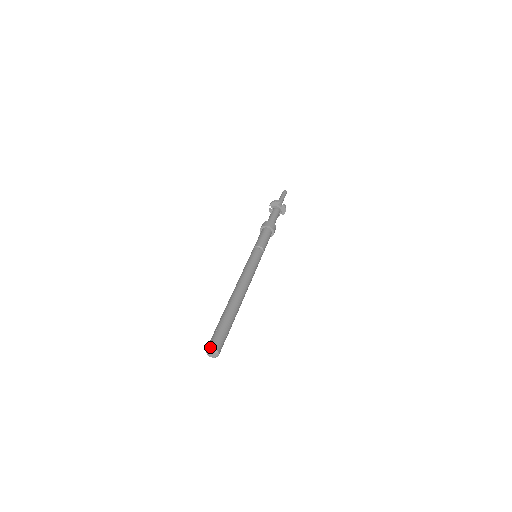
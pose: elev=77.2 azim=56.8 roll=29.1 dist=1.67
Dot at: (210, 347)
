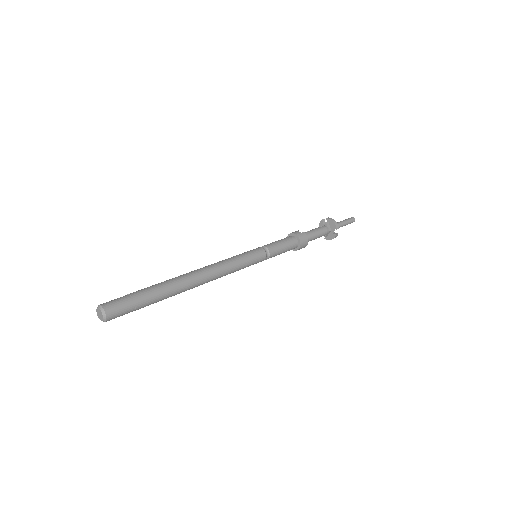
Dot at: (105, 310)
